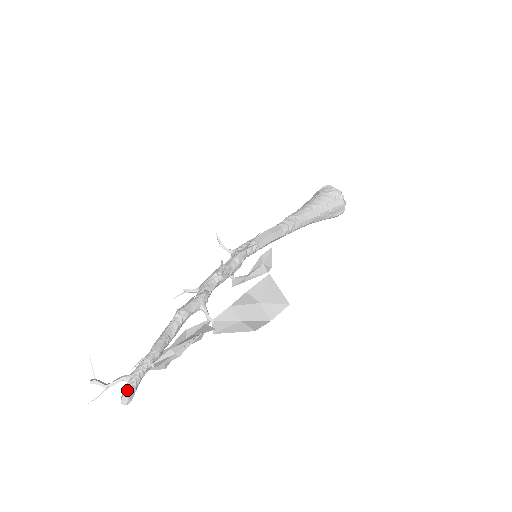
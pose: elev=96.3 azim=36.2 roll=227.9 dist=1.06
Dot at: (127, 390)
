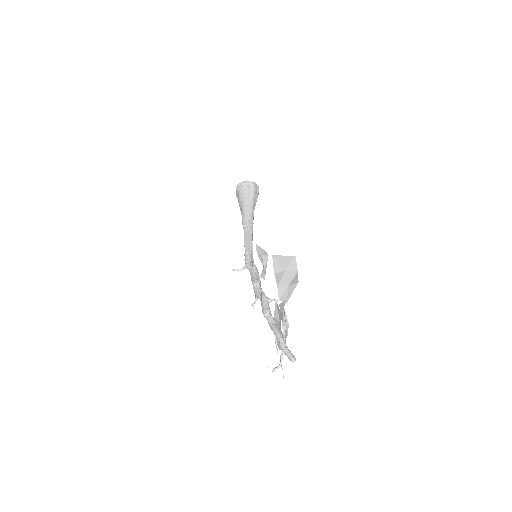
Dot at: (289, 356)
